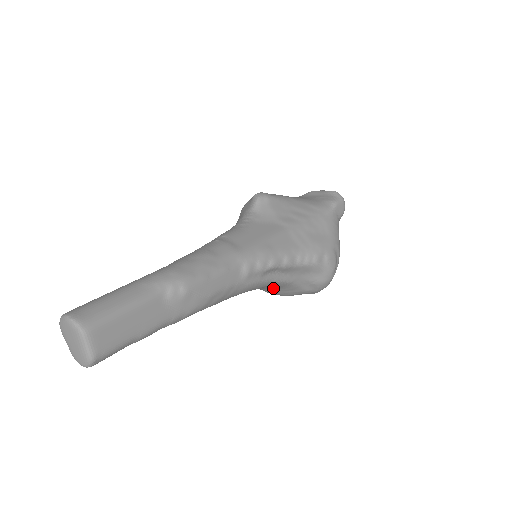
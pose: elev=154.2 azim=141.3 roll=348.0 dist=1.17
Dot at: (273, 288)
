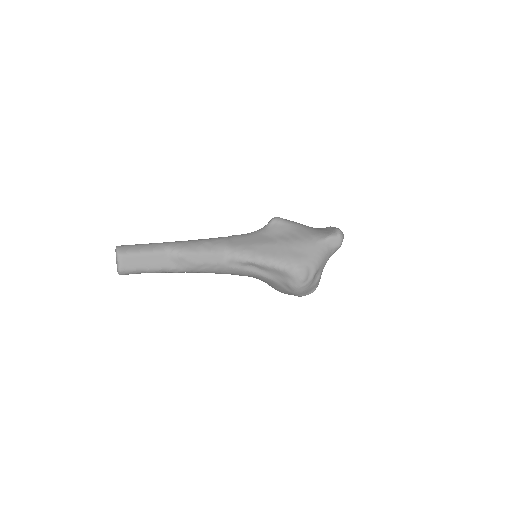
Dot at: (265, 281)
